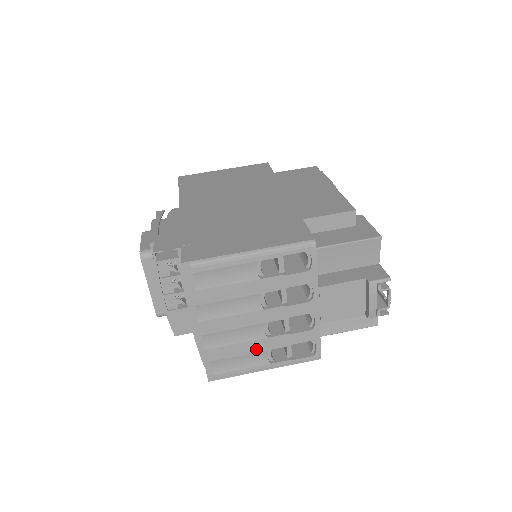
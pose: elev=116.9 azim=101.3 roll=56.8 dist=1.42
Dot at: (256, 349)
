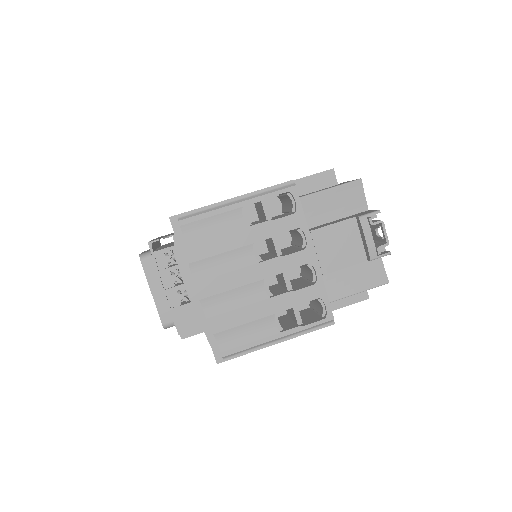
Dot at: (261, 314)
